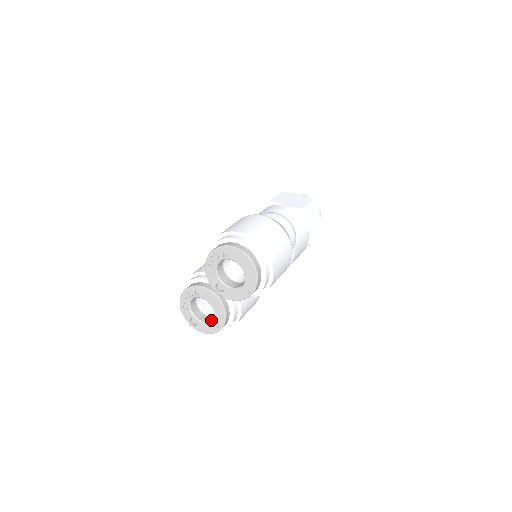
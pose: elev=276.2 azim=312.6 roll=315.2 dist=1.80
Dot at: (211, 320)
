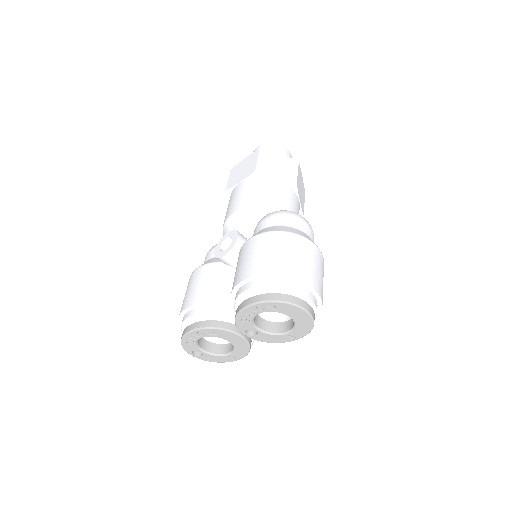
Dot at: (223, 351)
